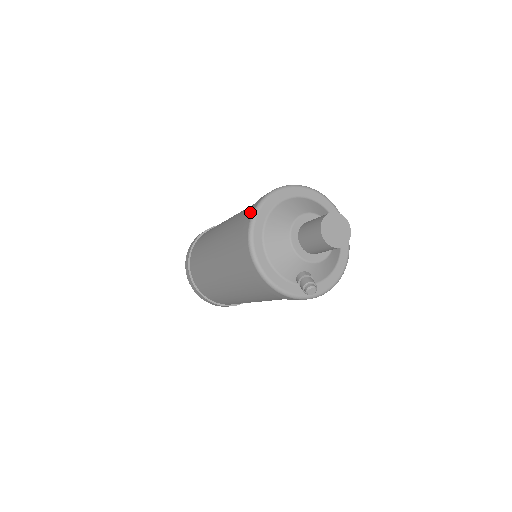
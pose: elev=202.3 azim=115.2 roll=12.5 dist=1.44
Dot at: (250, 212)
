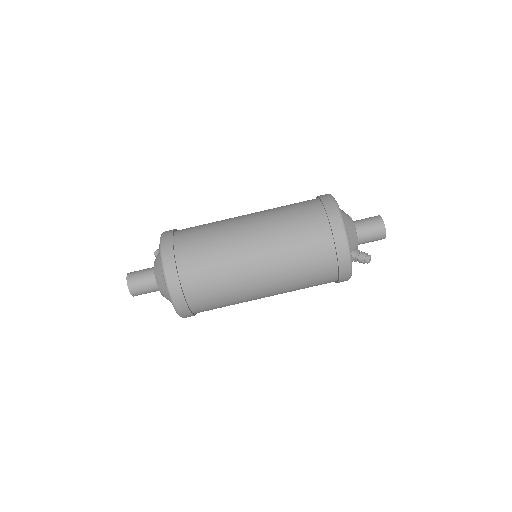
Dot at: (324, 196)
